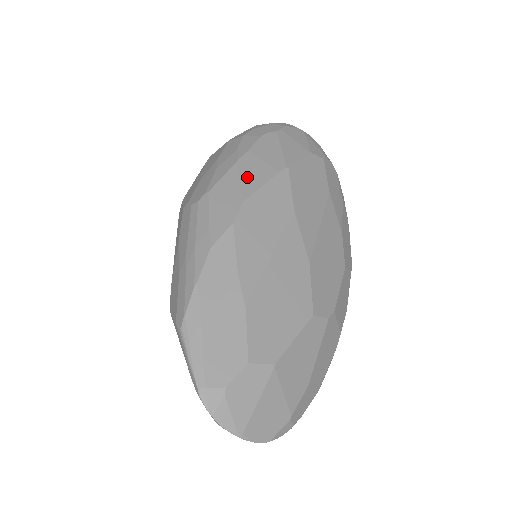
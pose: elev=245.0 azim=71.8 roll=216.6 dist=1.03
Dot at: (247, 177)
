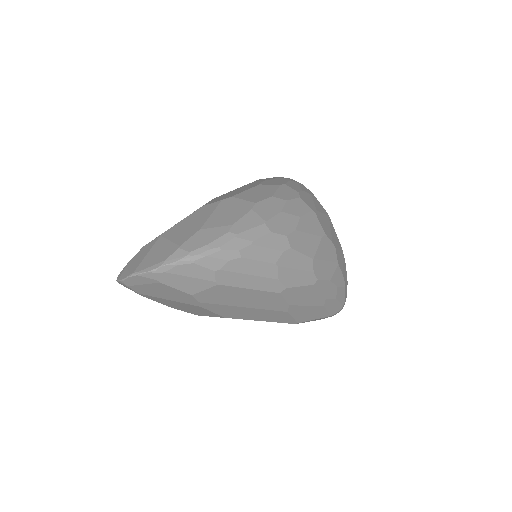
Dot at: occluded
